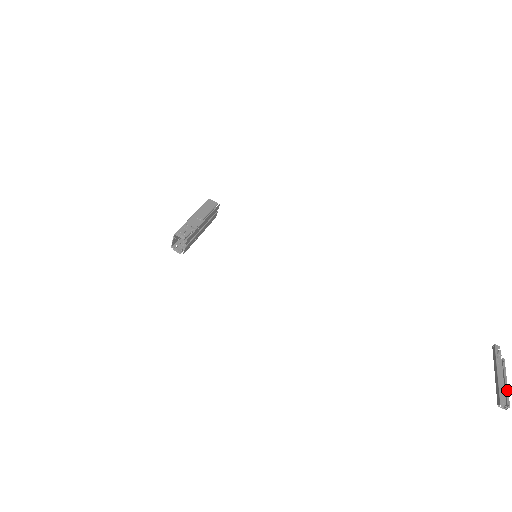
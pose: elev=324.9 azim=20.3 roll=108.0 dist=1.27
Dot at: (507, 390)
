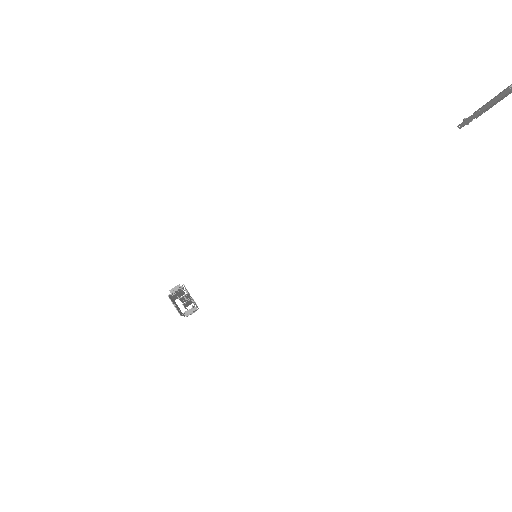
Dot at: (499, 93)
